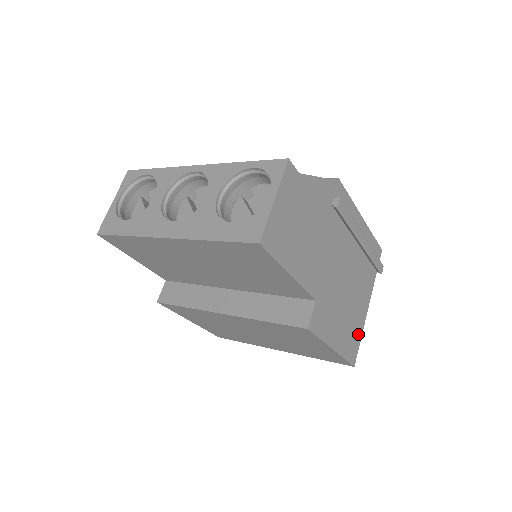
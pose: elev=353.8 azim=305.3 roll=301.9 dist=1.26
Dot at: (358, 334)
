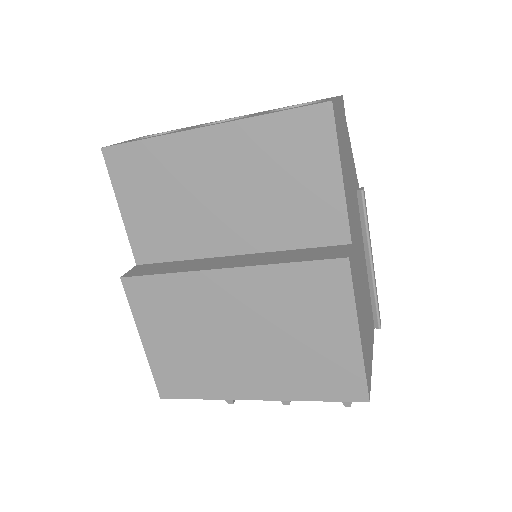
Dot at: (369, 366)
